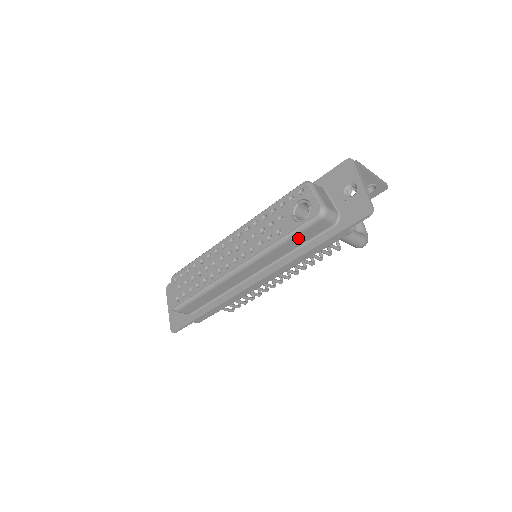
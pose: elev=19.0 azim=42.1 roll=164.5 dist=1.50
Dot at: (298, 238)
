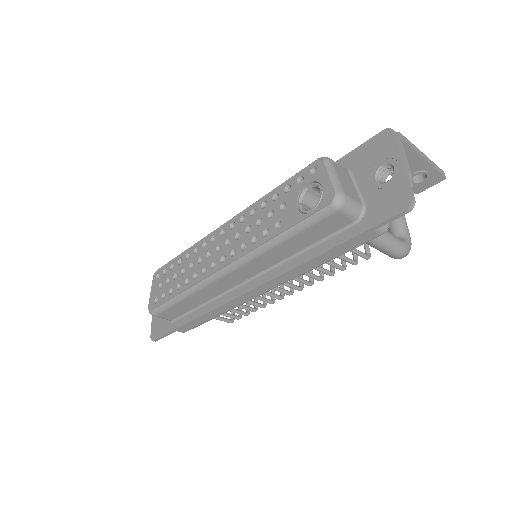
Dot at: (303, 236)
